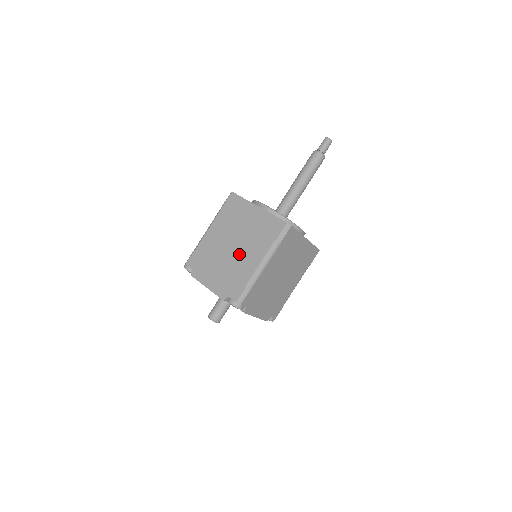
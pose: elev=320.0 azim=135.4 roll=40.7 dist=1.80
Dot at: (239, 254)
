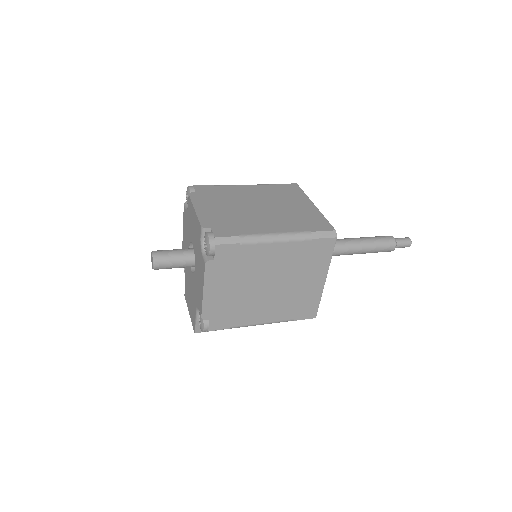
Dot at: (259, 214)
